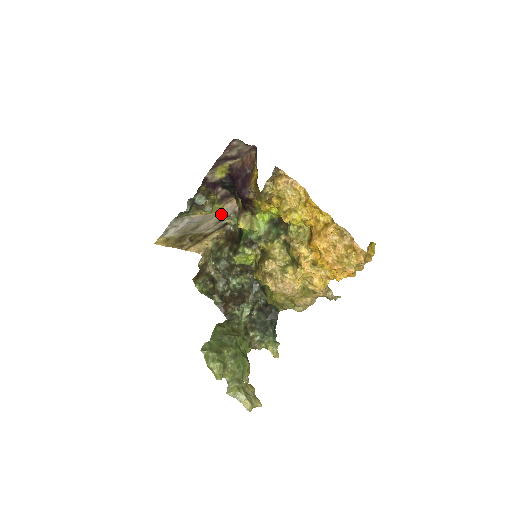
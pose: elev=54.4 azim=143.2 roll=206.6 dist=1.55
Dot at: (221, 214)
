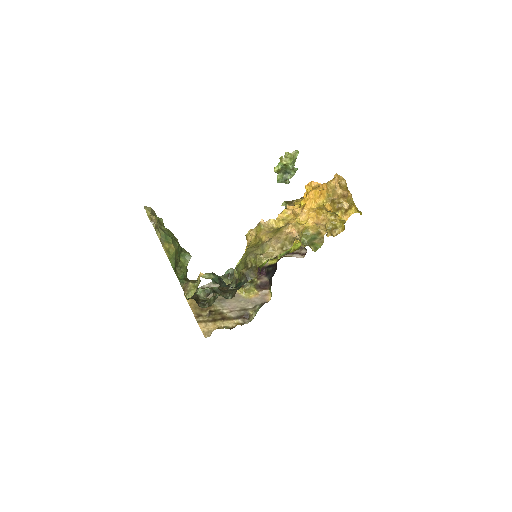
Dot at: (250, 301)
